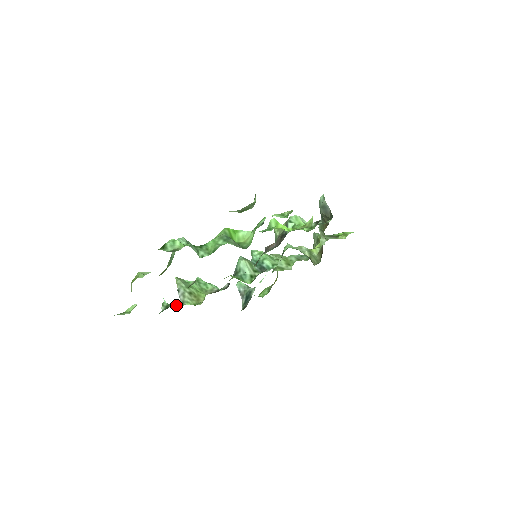
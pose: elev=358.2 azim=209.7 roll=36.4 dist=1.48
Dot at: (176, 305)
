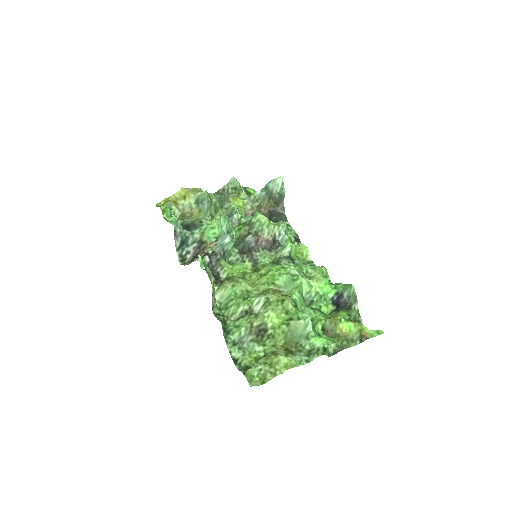
Dot at: (224, 322)
